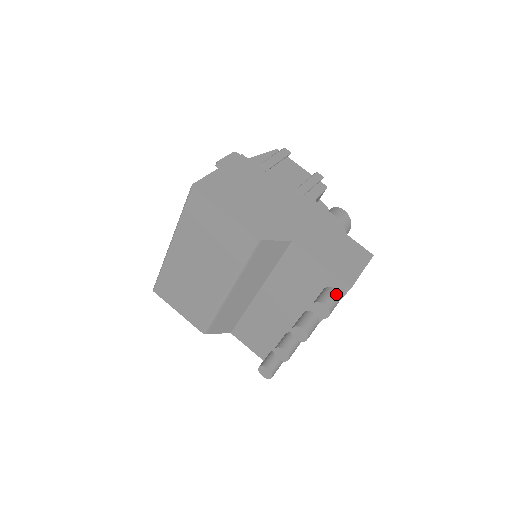
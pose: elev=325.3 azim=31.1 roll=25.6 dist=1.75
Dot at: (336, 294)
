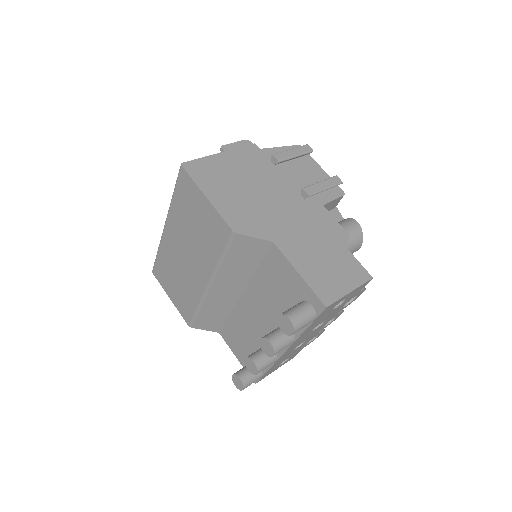
Dot at: (309, 311)
